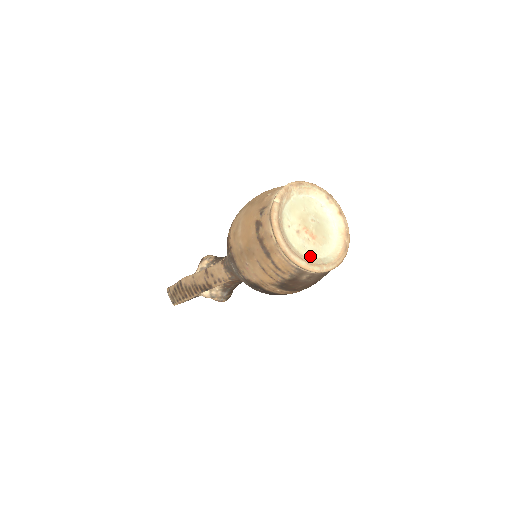
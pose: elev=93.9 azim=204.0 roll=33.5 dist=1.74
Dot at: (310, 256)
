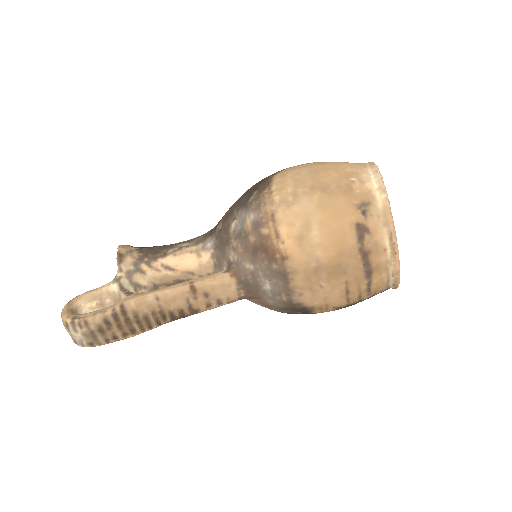
Dot at: occluded
